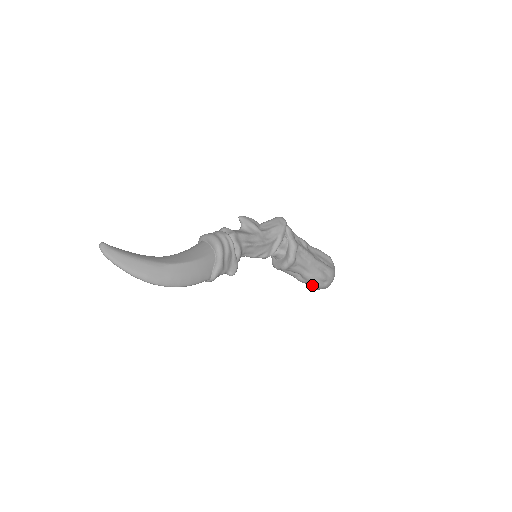
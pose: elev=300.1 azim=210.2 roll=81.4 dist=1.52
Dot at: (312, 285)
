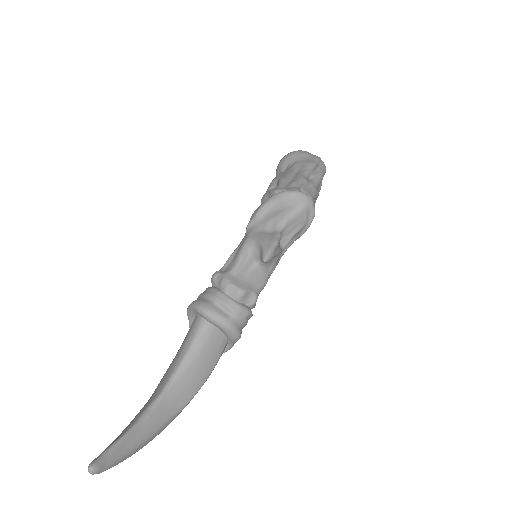
Dot at: occluded
